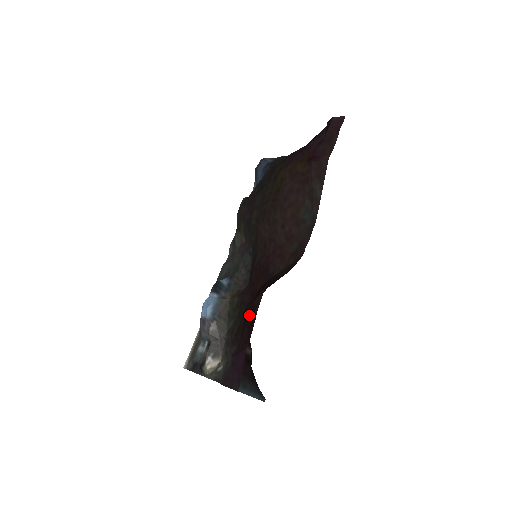
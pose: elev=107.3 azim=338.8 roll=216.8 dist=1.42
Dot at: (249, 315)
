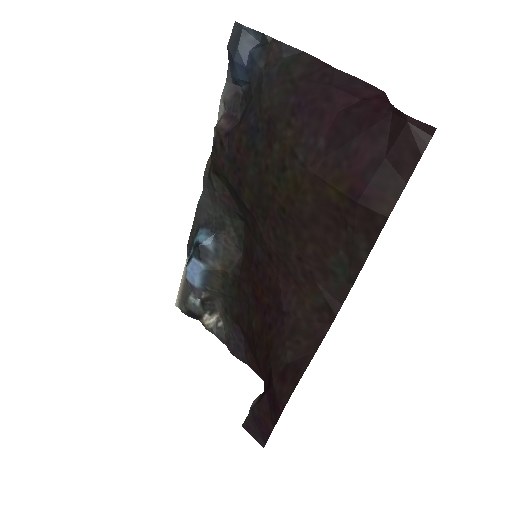
Dot at: (261, 355)
